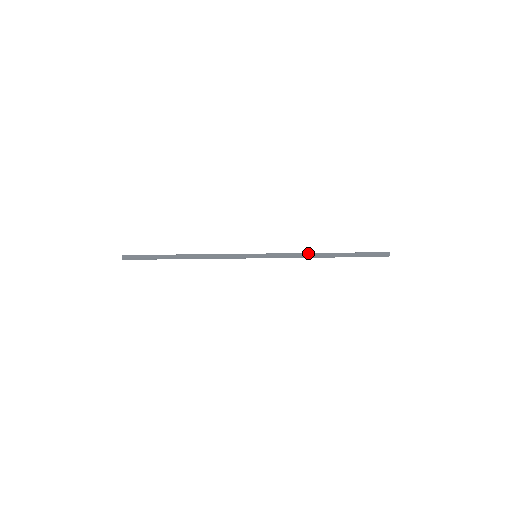
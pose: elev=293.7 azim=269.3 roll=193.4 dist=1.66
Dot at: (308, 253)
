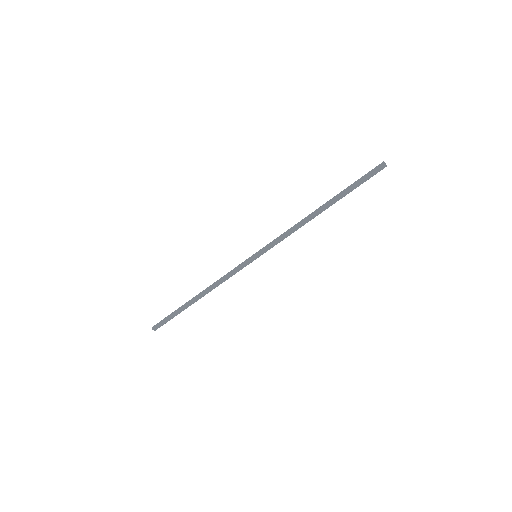
Dot at: (302, 224)
